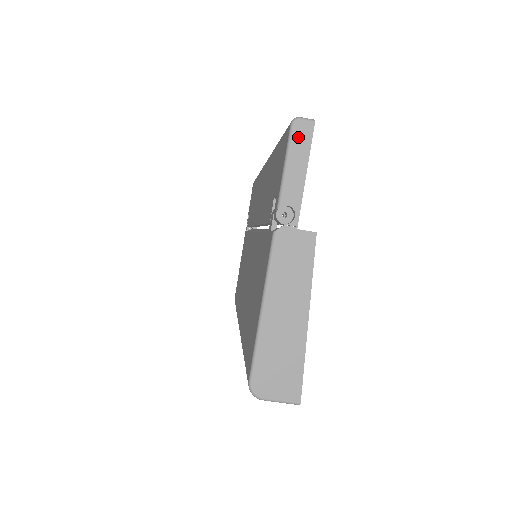
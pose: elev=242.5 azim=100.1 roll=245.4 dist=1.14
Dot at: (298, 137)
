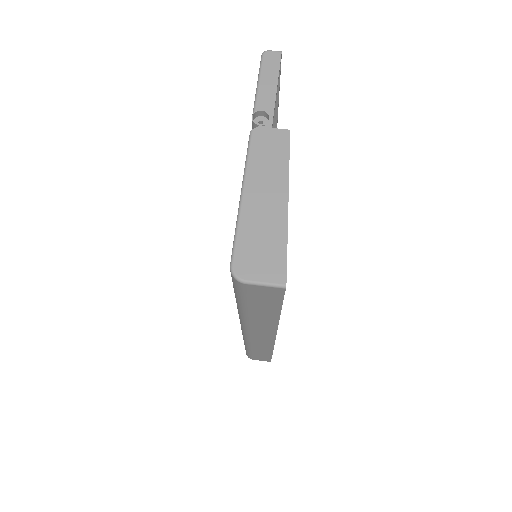
Dot at: (268, 62)
